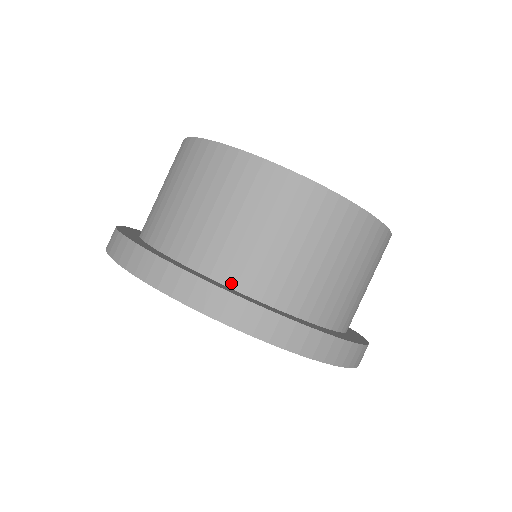
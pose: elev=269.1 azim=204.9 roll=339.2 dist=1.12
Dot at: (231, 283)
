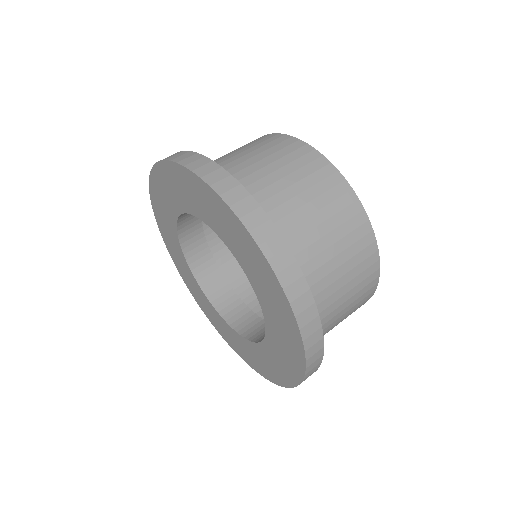
Dot at: occluded
